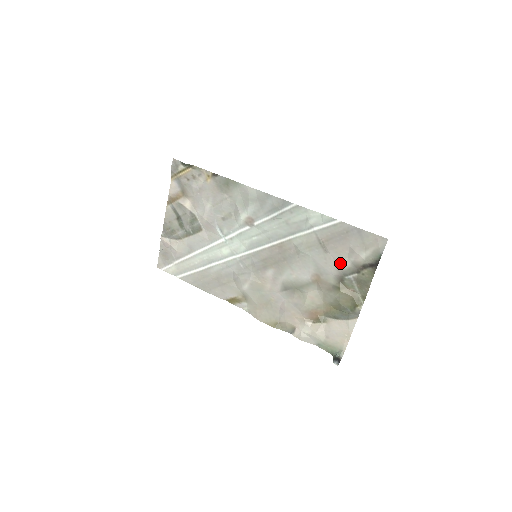
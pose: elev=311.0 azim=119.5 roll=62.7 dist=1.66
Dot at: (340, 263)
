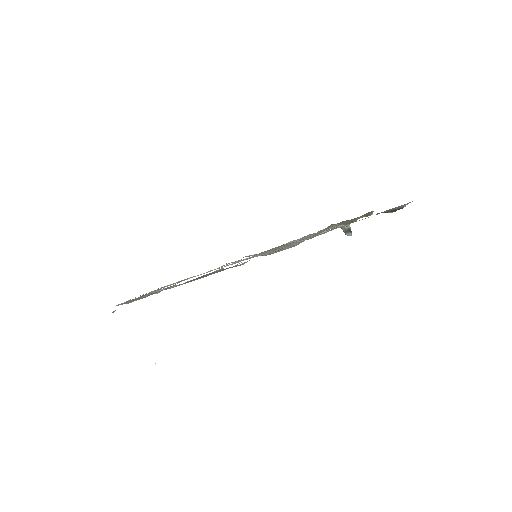
Dot at: occluded
